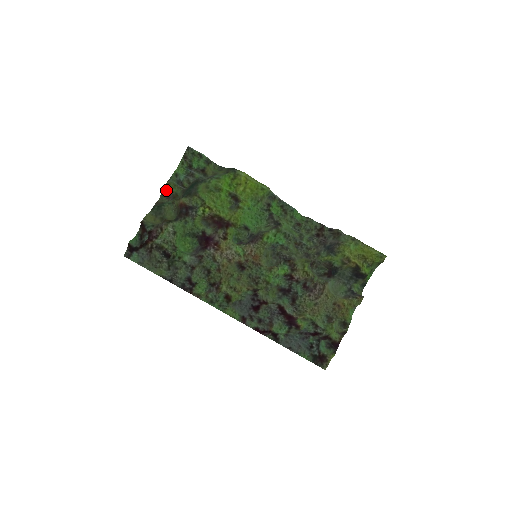
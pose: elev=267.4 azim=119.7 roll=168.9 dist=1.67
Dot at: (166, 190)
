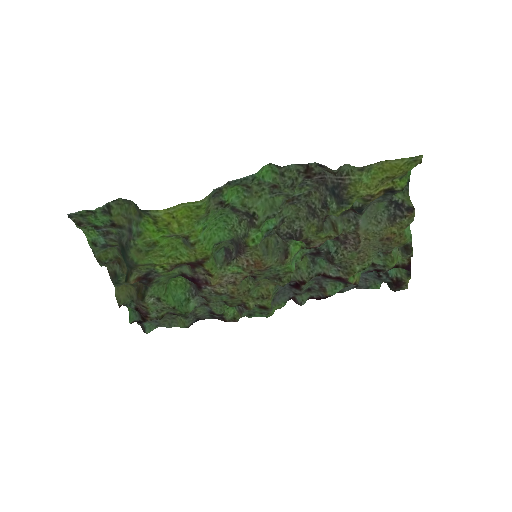
Dot at: occluded
